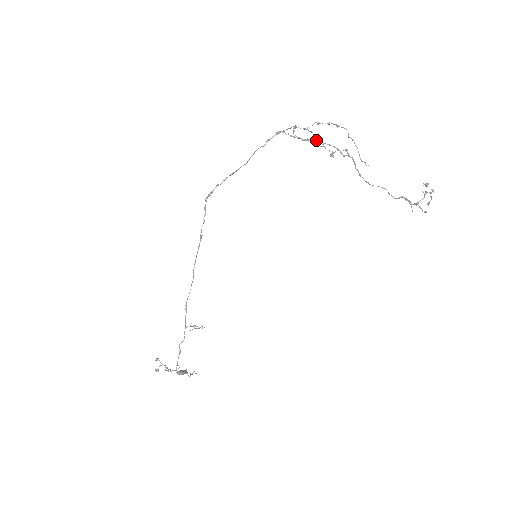
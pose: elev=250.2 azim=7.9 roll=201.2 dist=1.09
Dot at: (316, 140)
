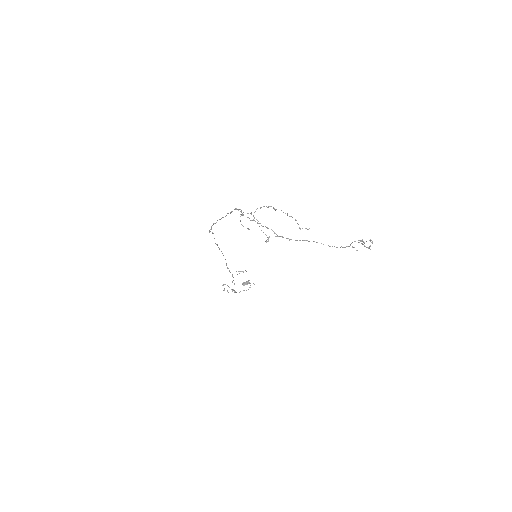
Dot at: (259, 223)
